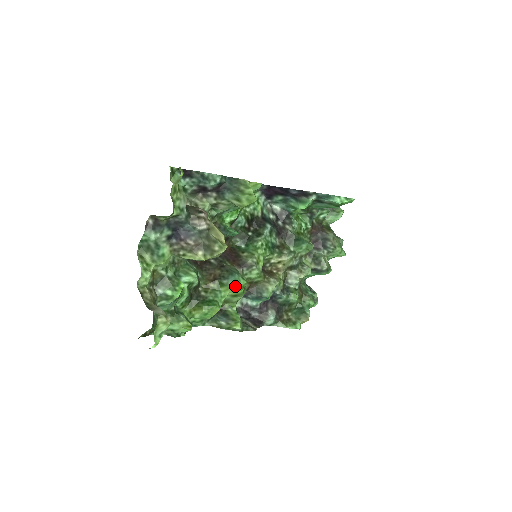
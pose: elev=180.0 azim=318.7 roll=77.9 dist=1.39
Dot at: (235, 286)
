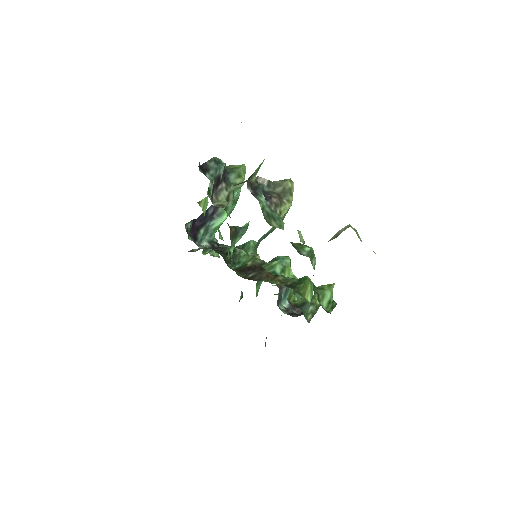
Dot at: (289, 261)
